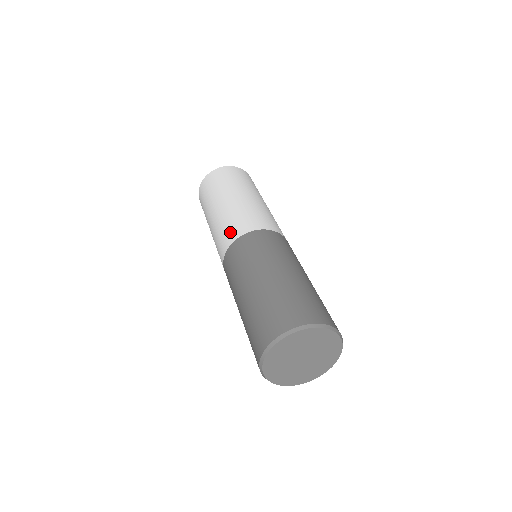
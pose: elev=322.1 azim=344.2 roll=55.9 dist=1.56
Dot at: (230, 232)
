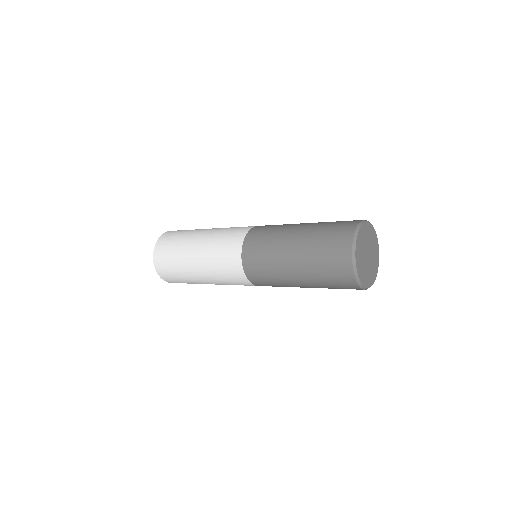
Dot at: occluded
